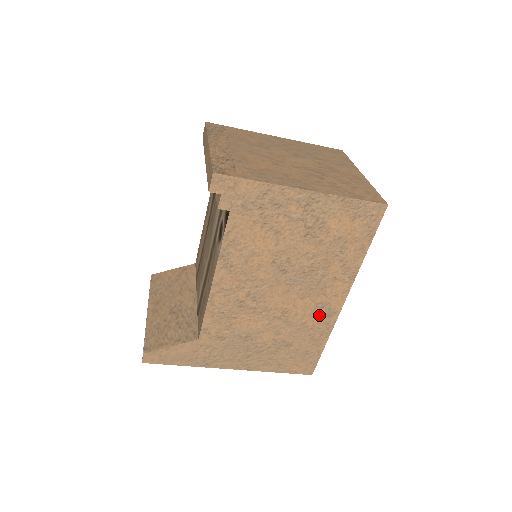
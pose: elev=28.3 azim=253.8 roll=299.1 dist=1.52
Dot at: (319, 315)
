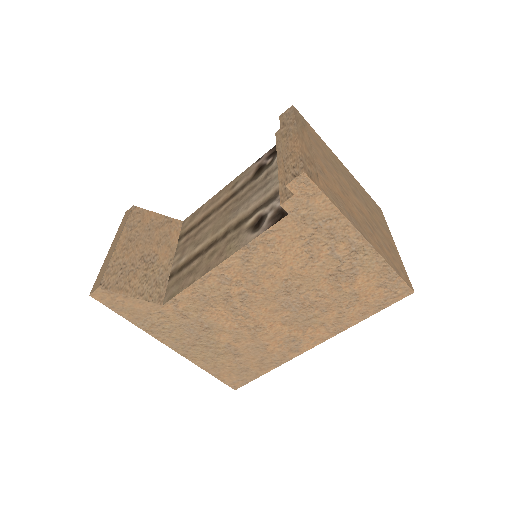
Dot at: (284, 345)
